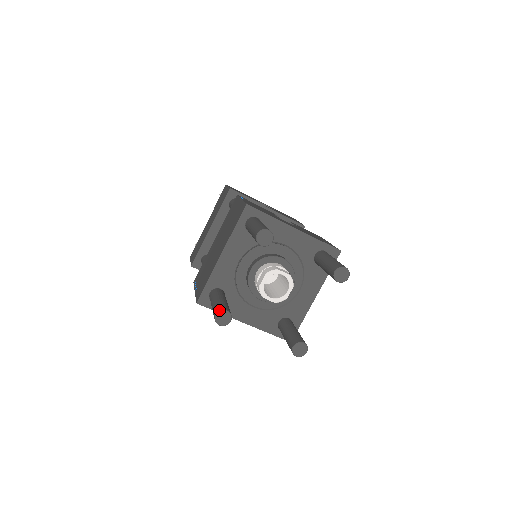
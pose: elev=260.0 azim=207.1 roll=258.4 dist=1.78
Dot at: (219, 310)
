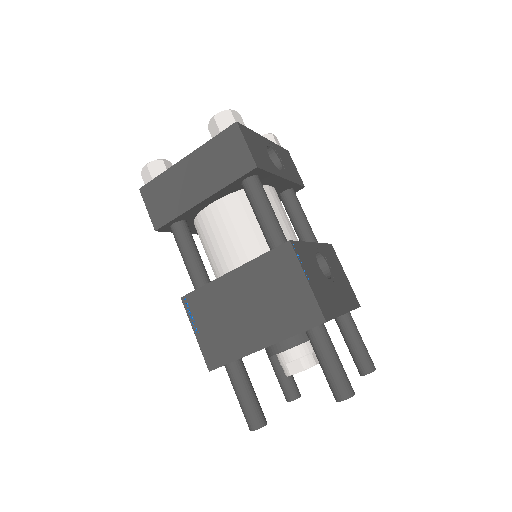
Dot at: (260, 427)
